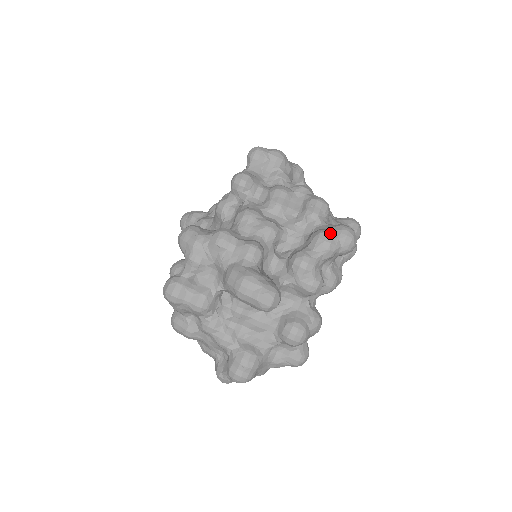
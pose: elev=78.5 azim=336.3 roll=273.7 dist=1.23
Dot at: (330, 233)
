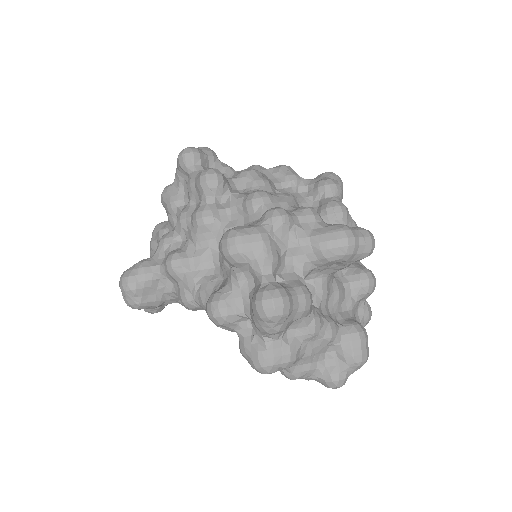
Dot at: (330, 178)
